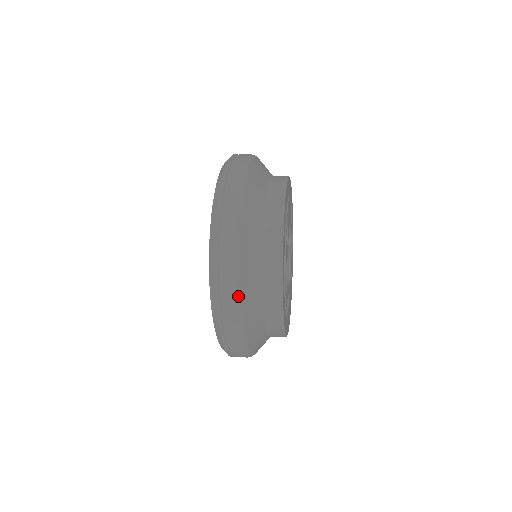
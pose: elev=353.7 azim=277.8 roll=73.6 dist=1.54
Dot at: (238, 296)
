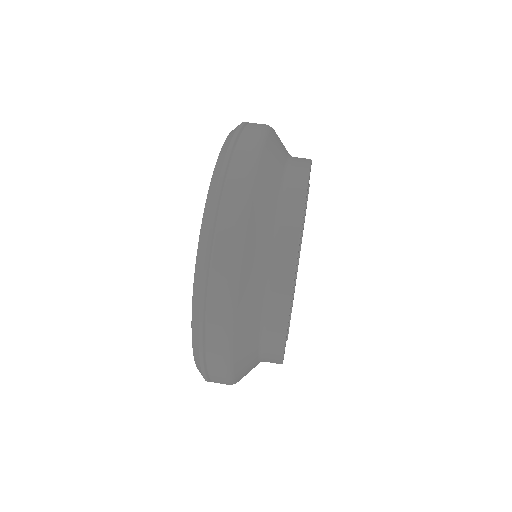
Dot at: (230, 381)
